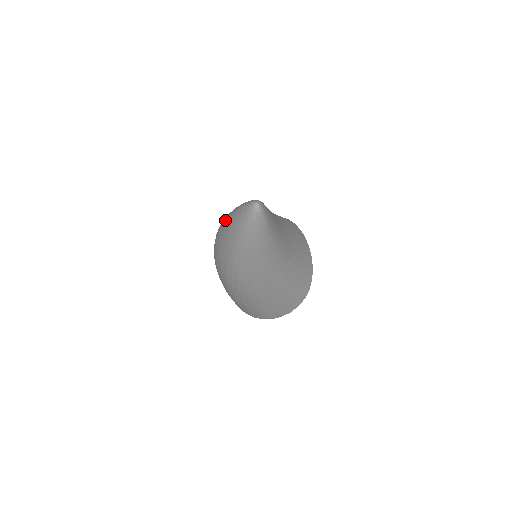
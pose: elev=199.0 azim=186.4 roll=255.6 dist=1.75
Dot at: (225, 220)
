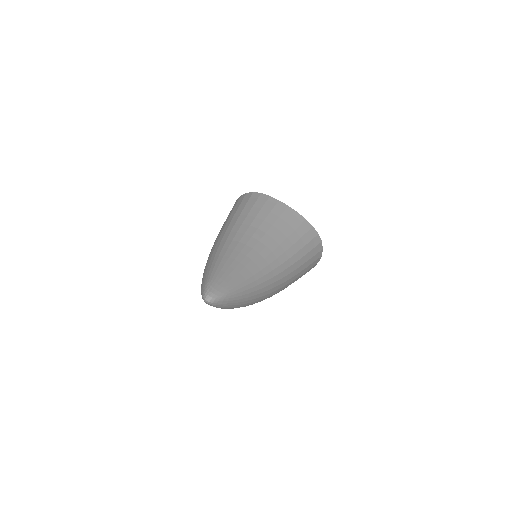
Dot at: occluded
